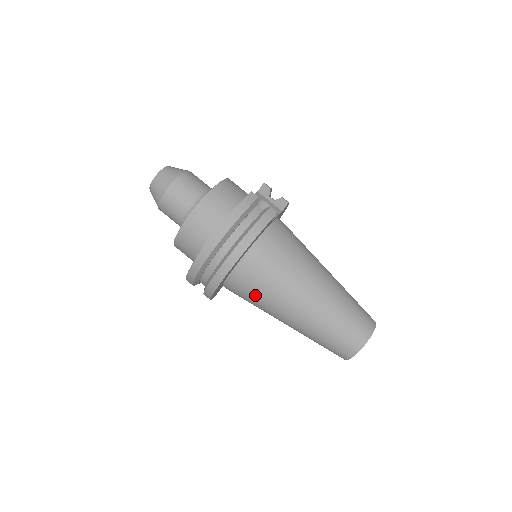
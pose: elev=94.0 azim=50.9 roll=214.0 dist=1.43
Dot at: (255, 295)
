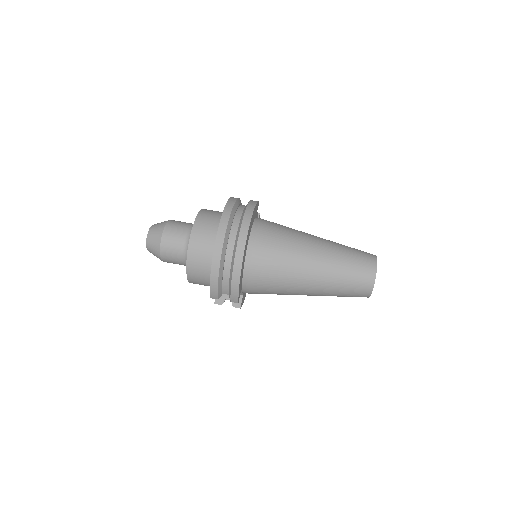
Dot at: (275, 259)
